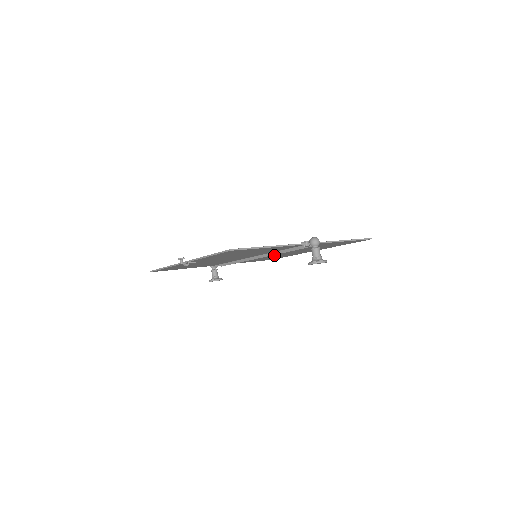
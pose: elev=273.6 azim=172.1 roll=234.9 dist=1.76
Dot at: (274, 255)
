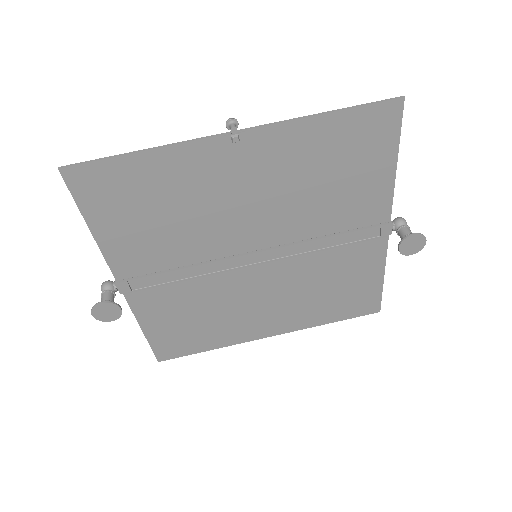
Dot at: (245, 295)
